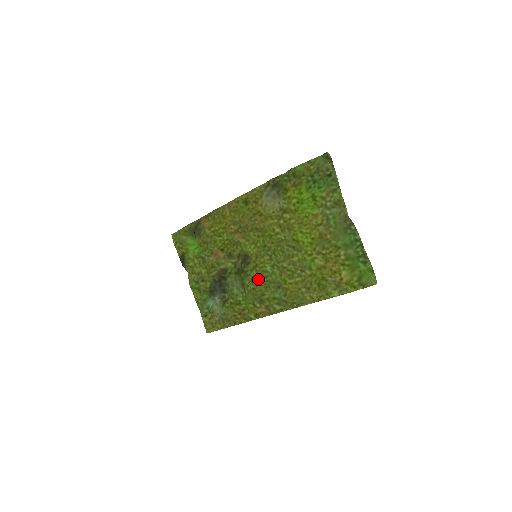
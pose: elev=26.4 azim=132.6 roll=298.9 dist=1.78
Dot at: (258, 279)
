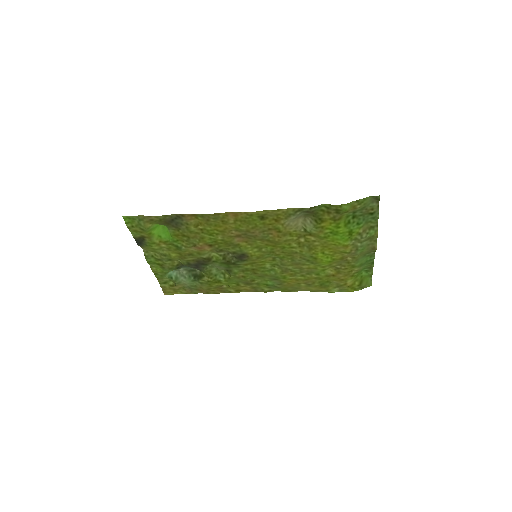
Dot at: (252, 271)
